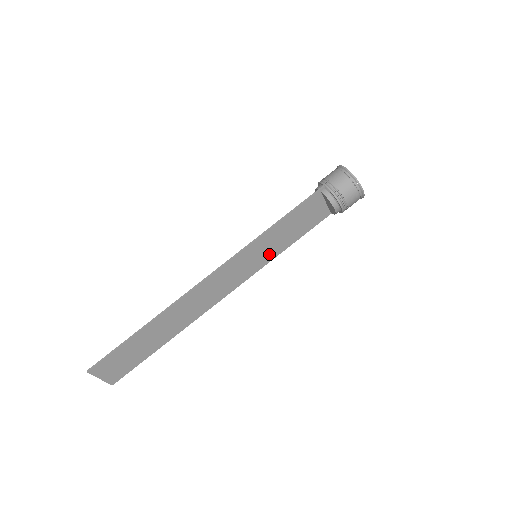
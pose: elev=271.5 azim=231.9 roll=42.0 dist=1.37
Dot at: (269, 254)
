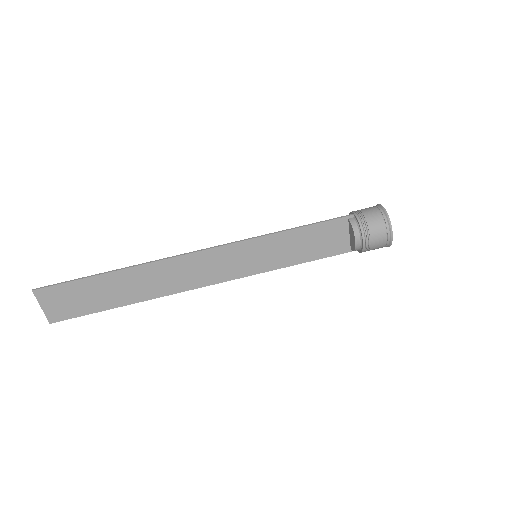
Dot at: (270, 262)
